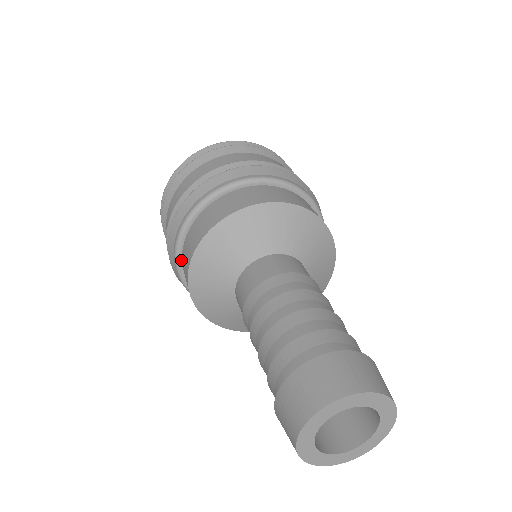
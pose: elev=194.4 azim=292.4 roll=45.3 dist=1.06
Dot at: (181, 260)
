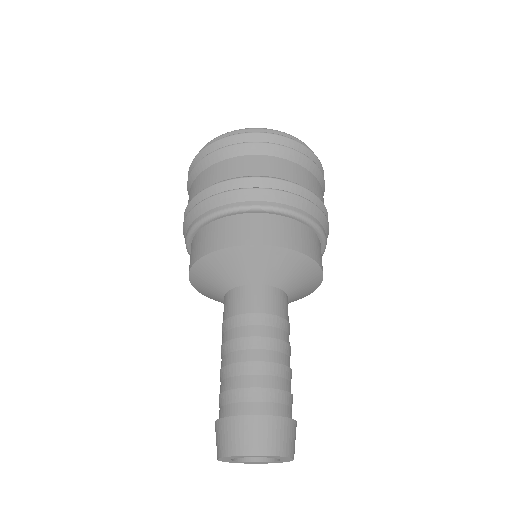
Dot at: (193, 237)
